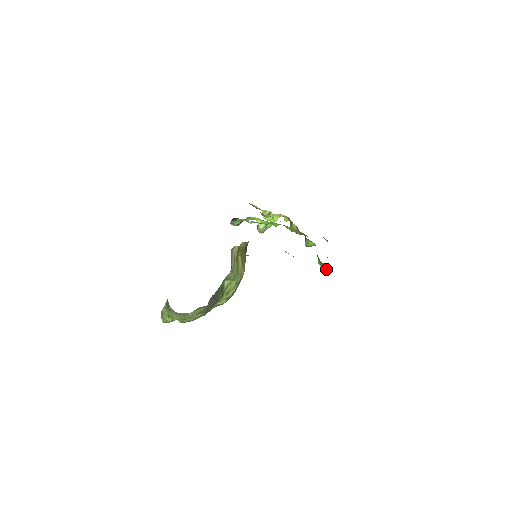
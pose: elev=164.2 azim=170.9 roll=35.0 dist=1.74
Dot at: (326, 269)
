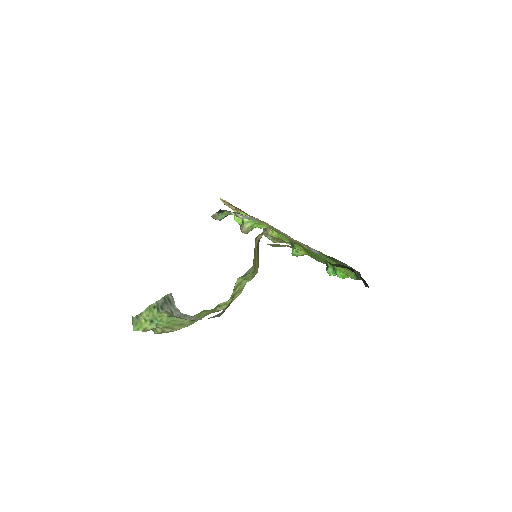
Dot at: (344, 278)
